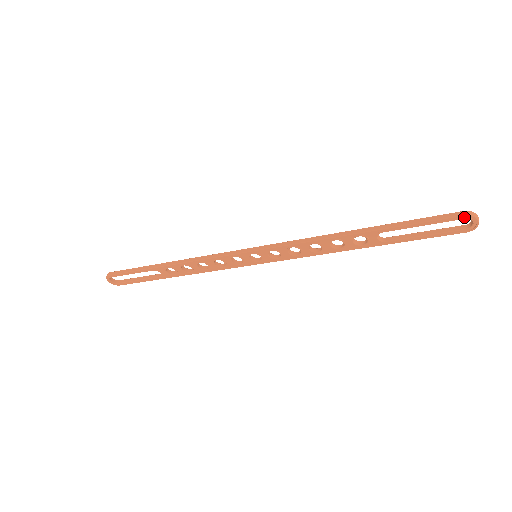
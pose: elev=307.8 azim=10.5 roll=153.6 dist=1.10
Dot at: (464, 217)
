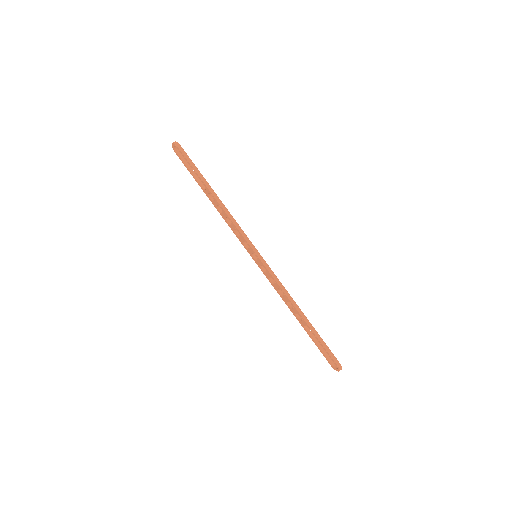
Dot at: (337, 366)
